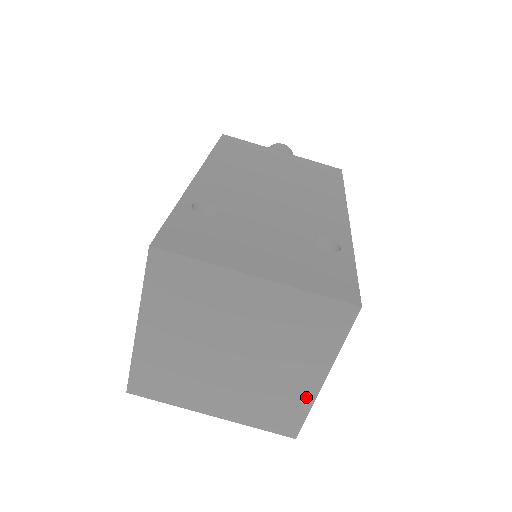
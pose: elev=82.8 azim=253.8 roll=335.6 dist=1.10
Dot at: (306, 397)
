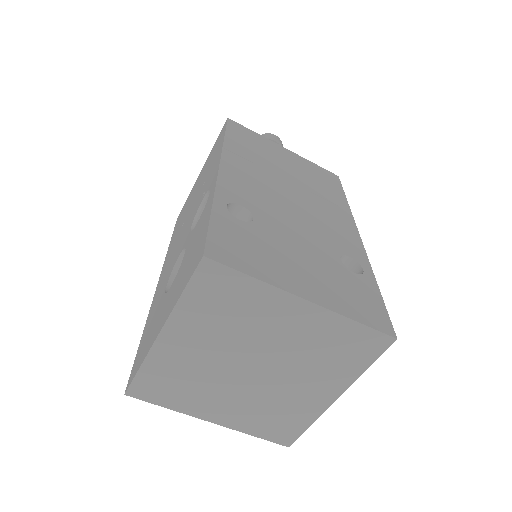
Dot at: (313, 412)
